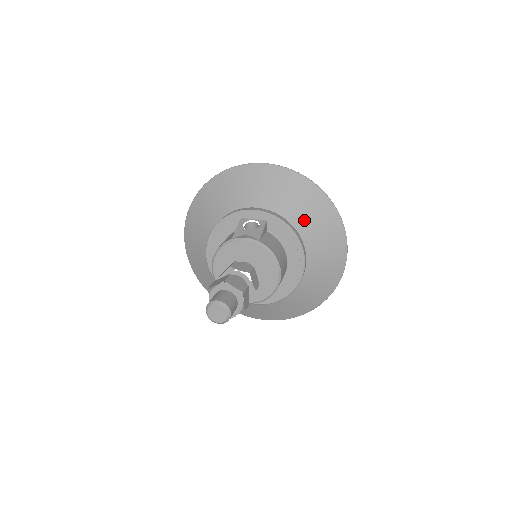
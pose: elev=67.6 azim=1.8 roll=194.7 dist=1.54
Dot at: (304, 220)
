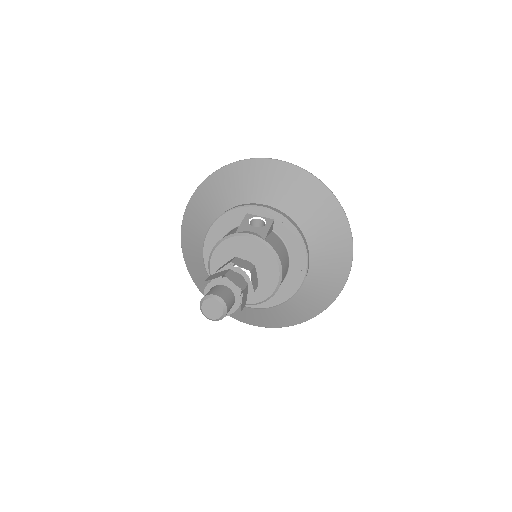
Dot at: (313, 225)
